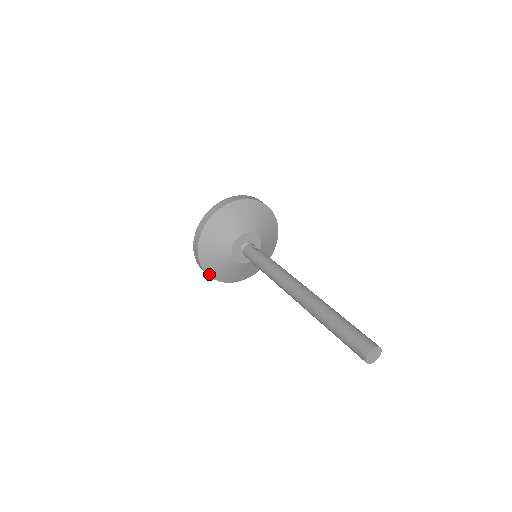
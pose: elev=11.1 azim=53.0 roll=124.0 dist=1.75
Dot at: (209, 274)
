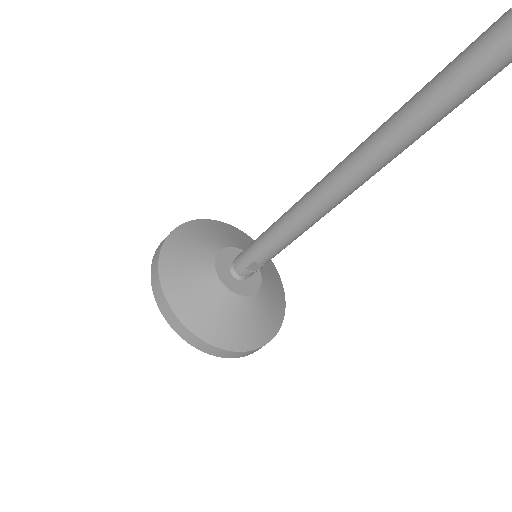
Dot at: (197, 333)
